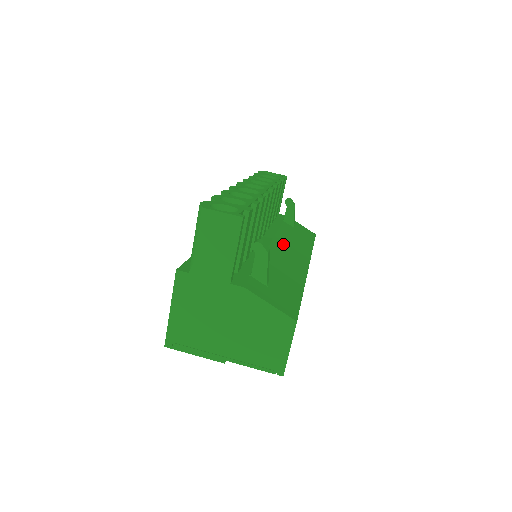
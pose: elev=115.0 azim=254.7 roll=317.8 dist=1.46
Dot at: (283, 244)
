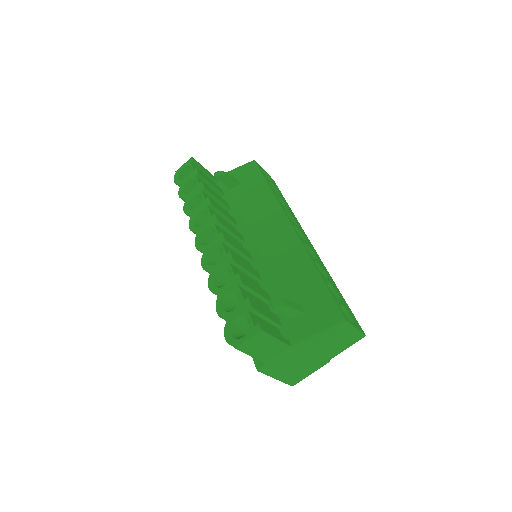
Dot at: (260, 230)
